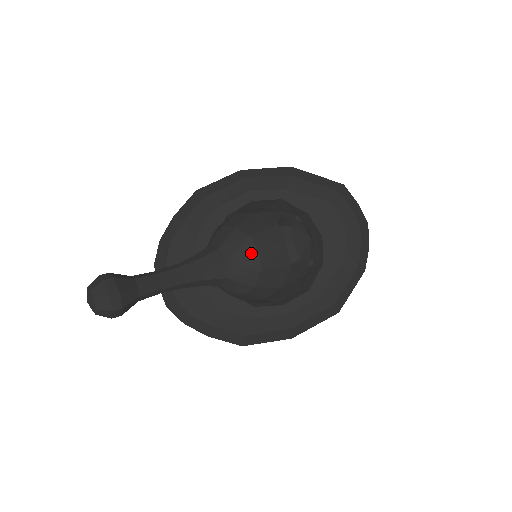
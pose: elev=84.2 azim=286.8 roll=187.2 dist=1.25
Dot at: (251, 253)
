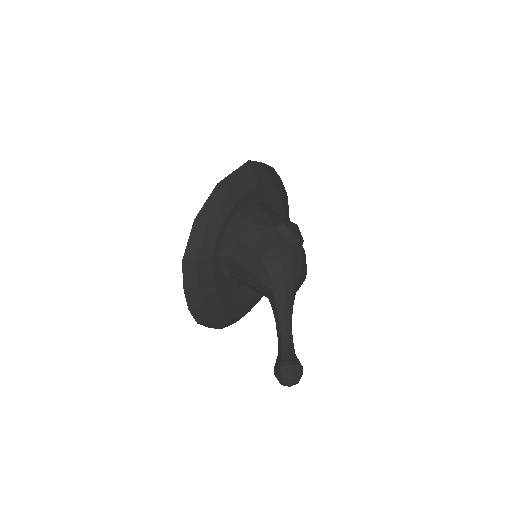
Dot at: (301, 272)
